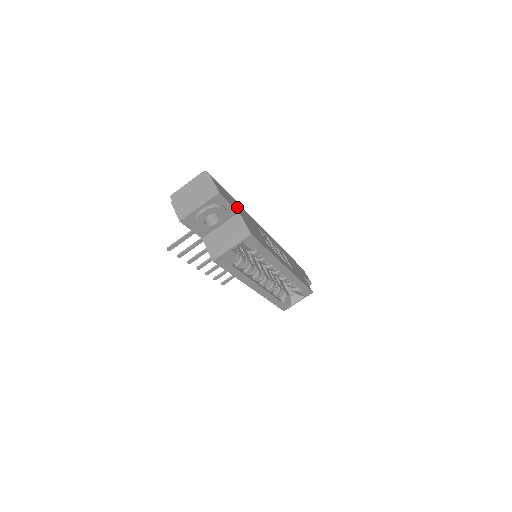
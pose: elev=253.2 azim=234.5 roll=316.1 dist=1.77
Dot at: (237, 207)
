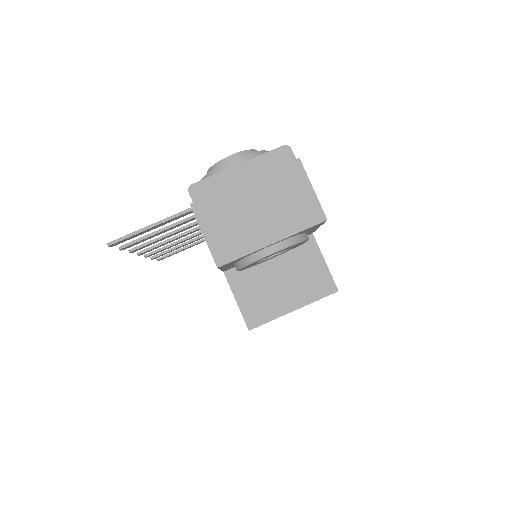
Dot at: occluded
